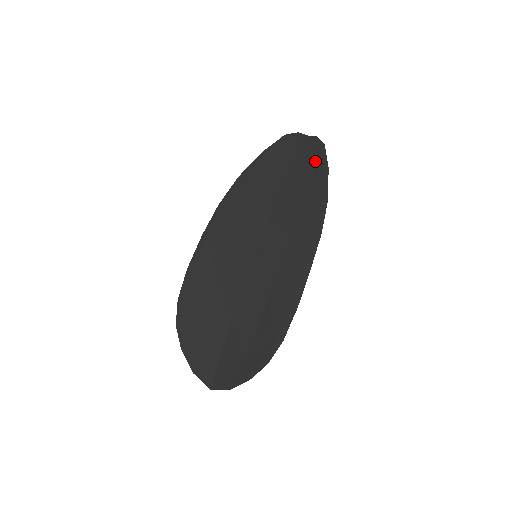
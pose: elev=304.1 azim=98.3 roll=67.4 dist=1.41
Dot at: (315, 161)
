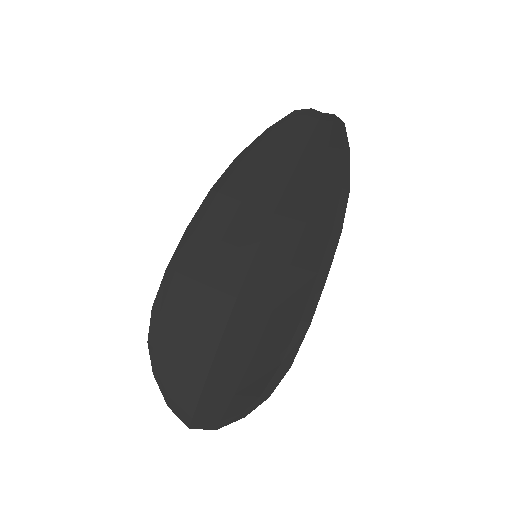
Dot at: (333, 142)
